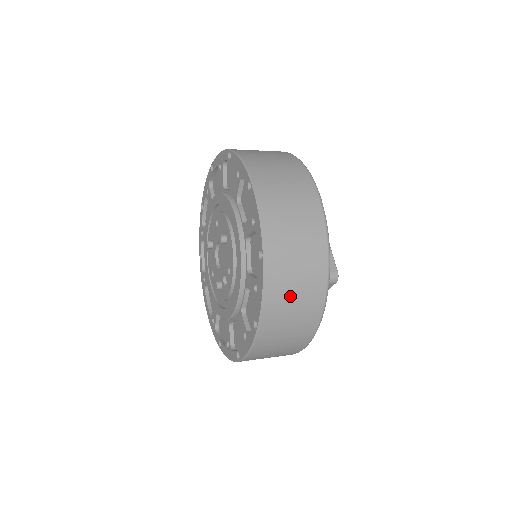
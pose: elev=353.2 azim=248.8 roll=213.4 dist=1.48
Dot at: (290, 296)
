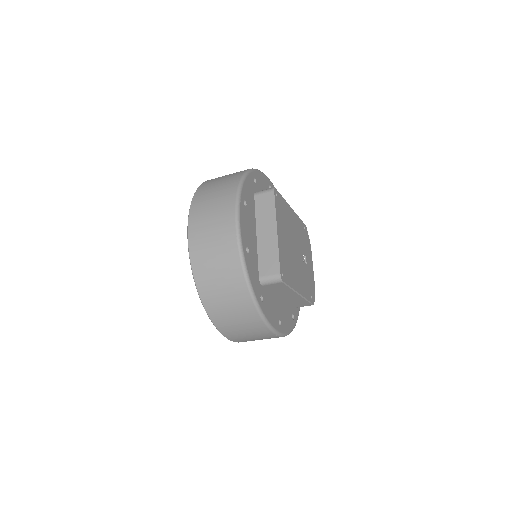
Dot at: (222, 302)
